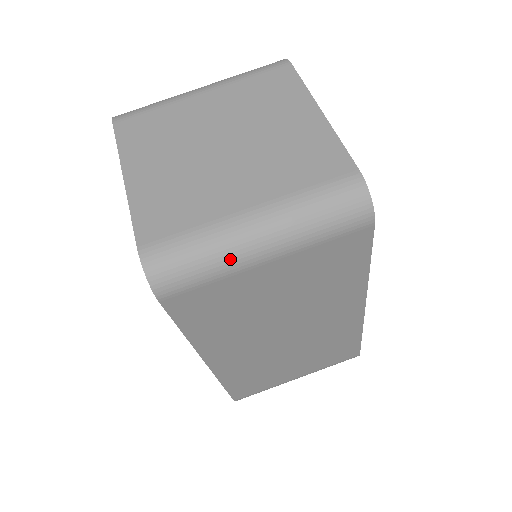
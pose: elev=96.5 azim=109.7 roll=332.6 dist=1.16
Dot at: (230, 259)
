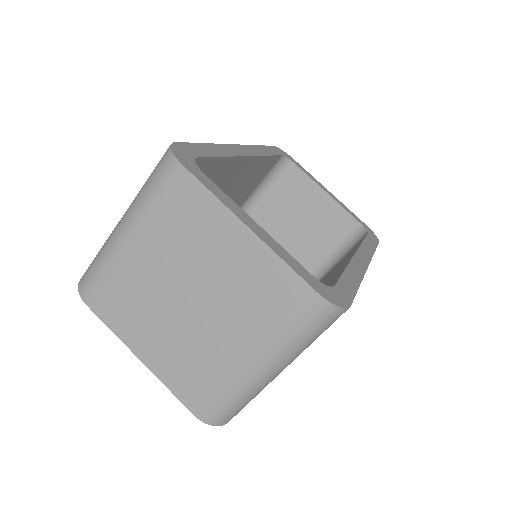
Dot at: (259, 389)
